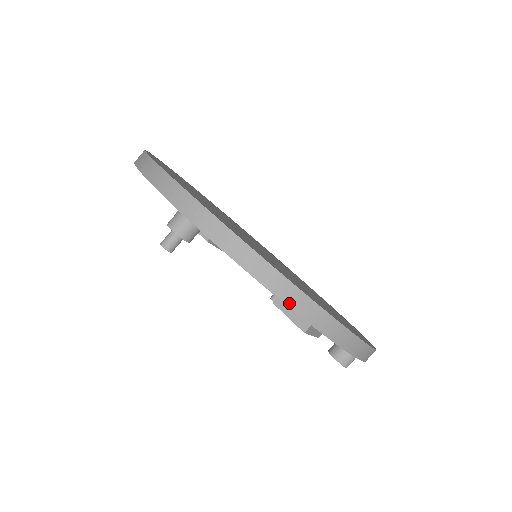
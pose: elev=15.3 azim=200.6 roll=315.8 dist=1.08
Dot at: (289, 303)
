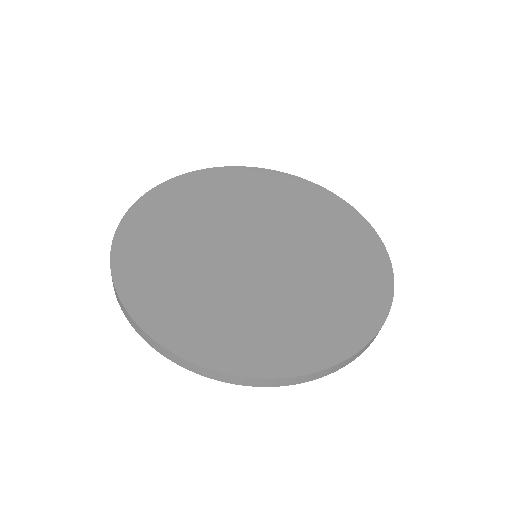
Dot at: (249, 385)
